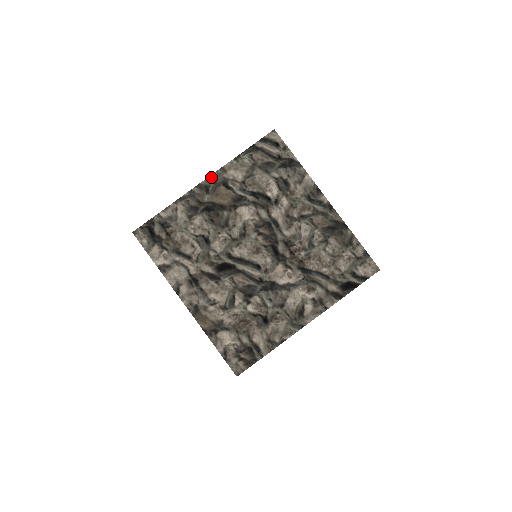
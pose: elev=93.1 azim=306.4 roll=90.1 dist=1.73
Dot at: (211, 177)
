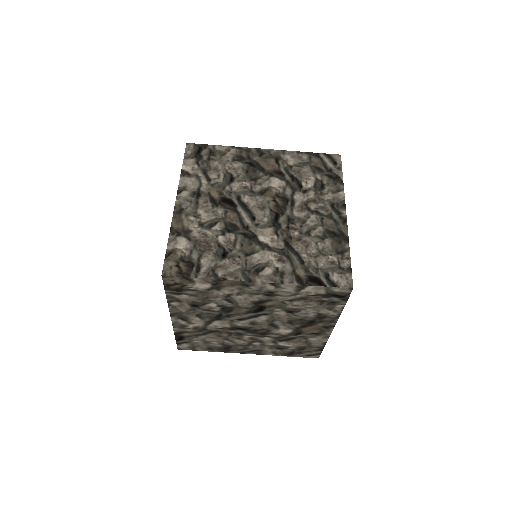
Dot at: (271, 150)
